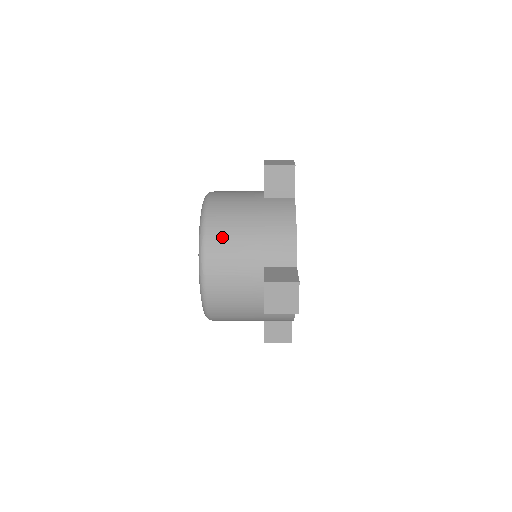
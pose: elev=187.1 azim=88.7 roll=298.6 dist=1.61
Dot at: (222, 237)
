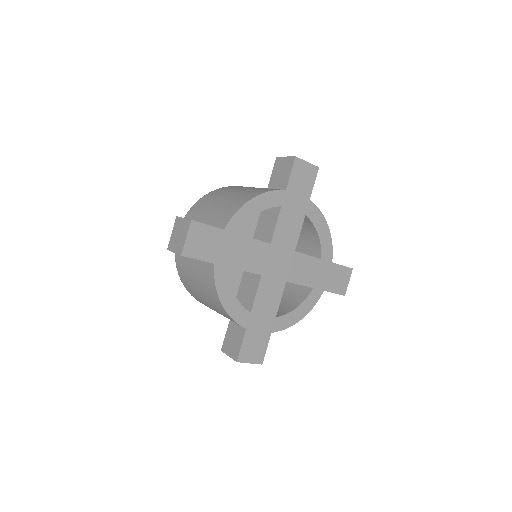
Dot at: (207, 200)
